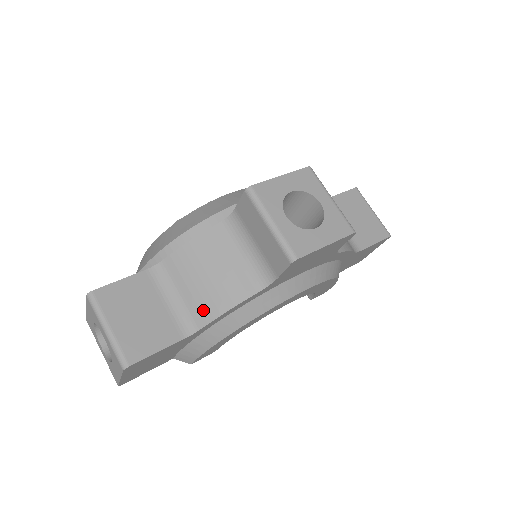
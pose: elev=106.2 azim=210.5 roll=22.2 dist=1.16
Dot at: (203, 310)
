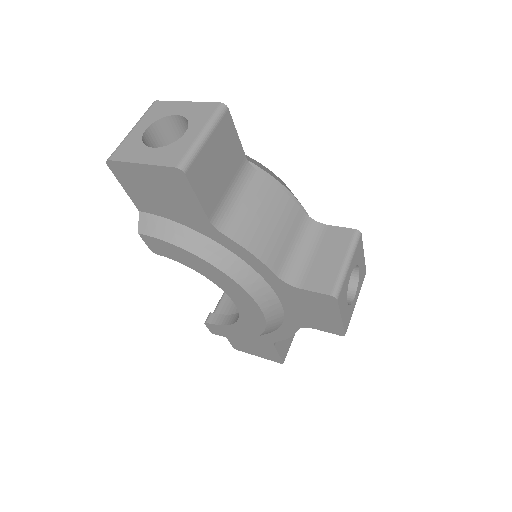
Dot at: (241, 229)
